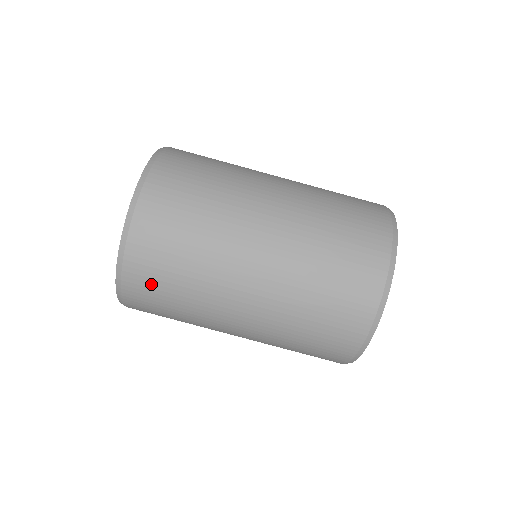
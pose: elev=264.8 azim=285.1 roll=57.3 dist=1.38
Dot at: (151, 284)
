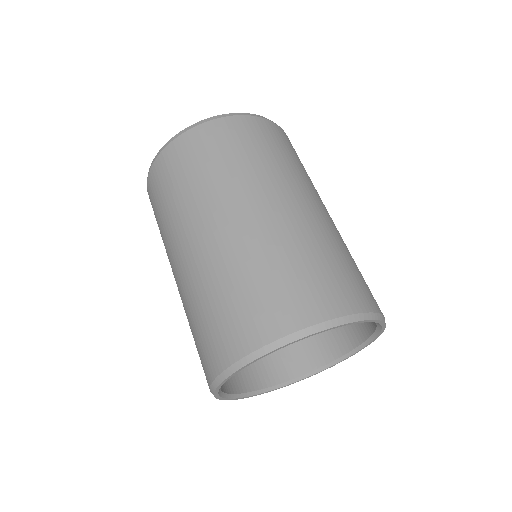
Dot at: (165, 176)
